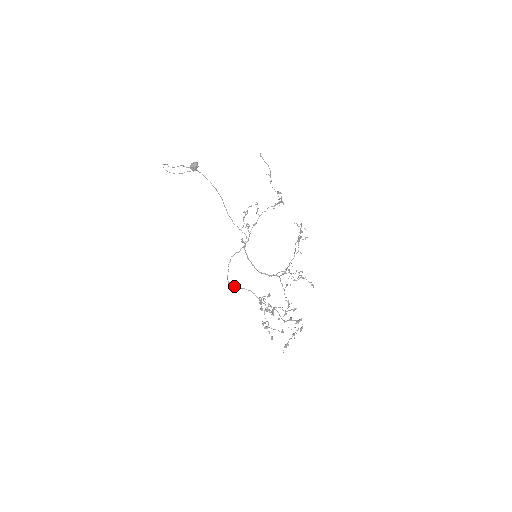
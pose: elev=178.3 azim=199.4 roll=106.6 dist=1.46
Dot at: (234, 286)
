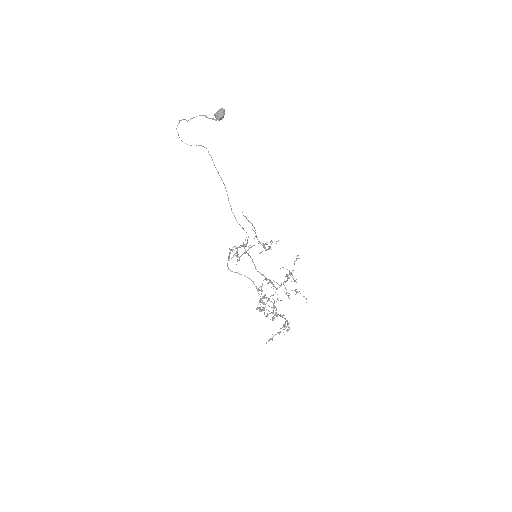
Dot at: (234, 272)
